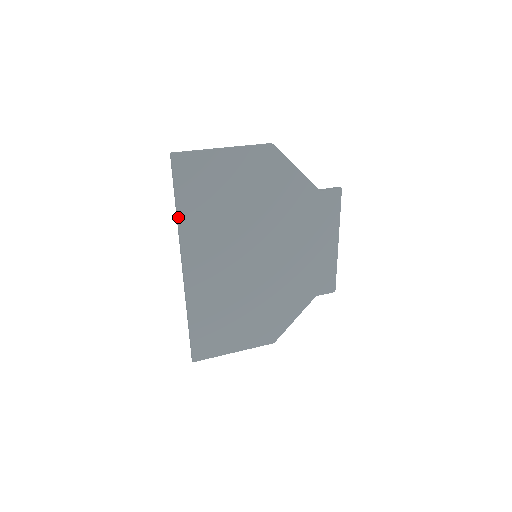
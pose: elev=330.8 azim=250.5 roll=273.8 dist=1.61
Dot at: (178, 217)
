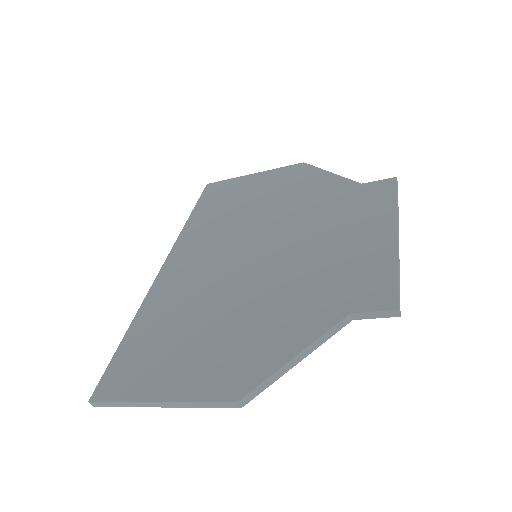
Dot at: (187, 222)
